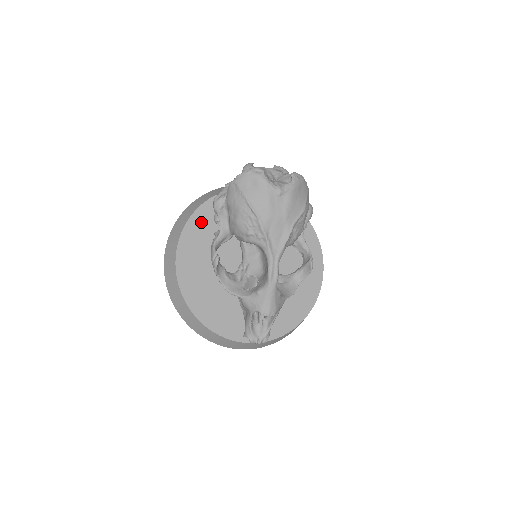
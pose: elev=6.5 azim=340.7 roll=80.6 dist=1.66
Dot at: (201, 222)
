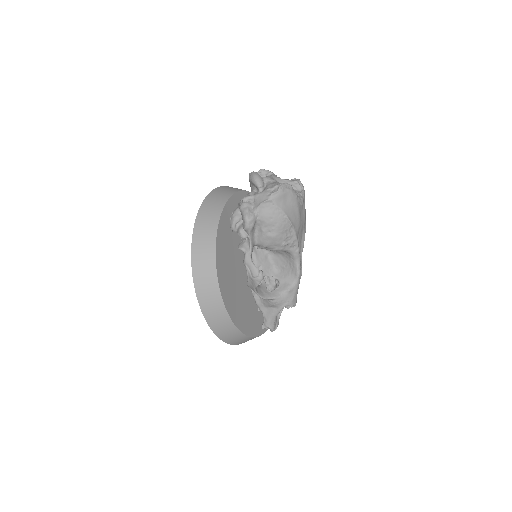
Dot at: (223, 240)
